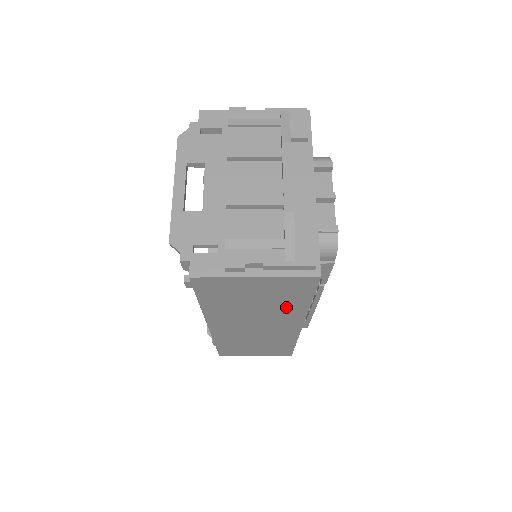
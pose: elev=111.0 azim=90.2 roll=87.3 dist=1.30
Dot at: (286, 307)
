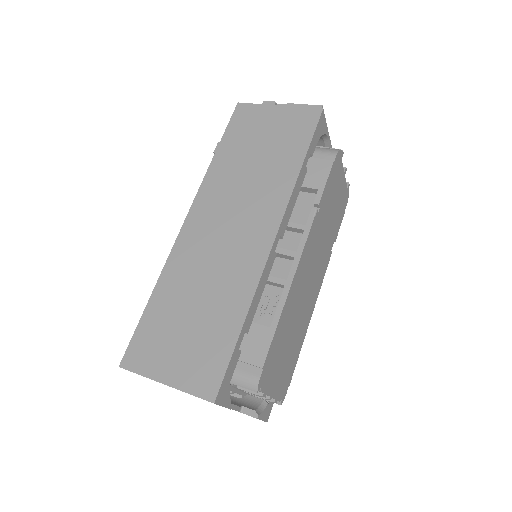
Dot at: (280, 168)
